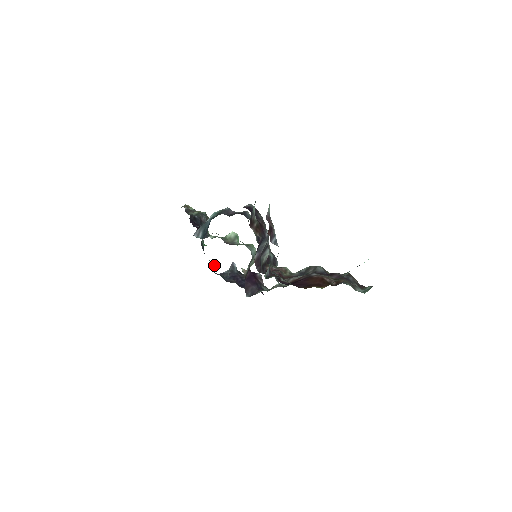
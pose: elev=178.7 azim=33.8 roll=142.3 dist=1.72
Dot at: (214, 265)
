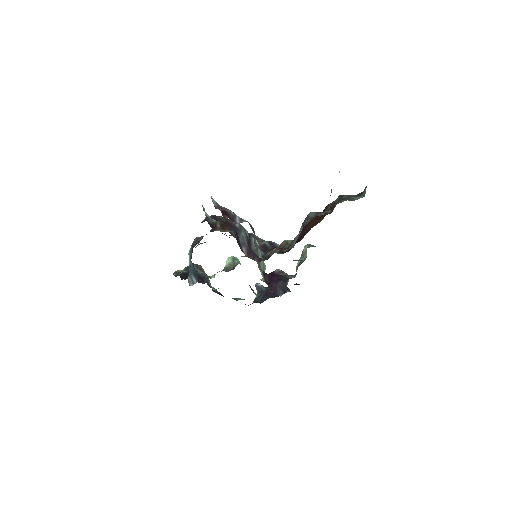
Dot at: (240, 299)
